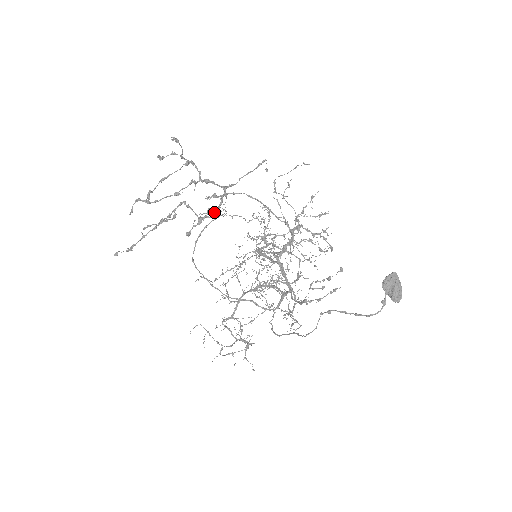
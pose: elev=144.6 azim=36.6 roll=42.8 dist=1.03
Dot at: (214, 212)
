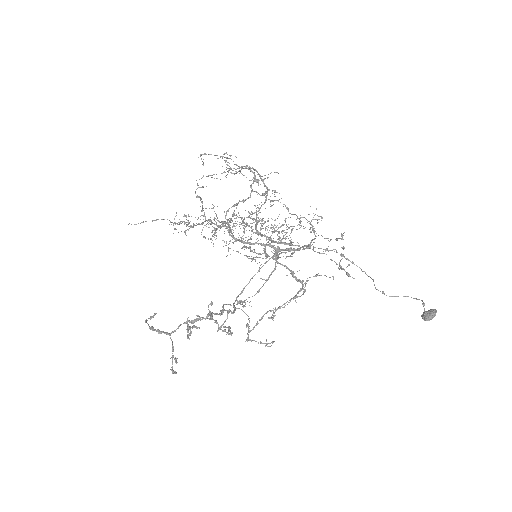
Dot at: (248, 325)
